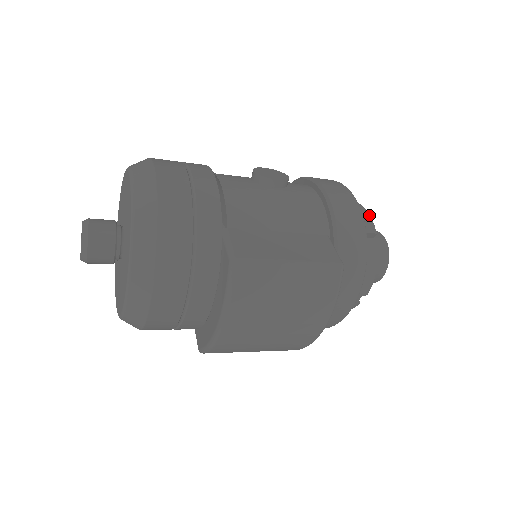
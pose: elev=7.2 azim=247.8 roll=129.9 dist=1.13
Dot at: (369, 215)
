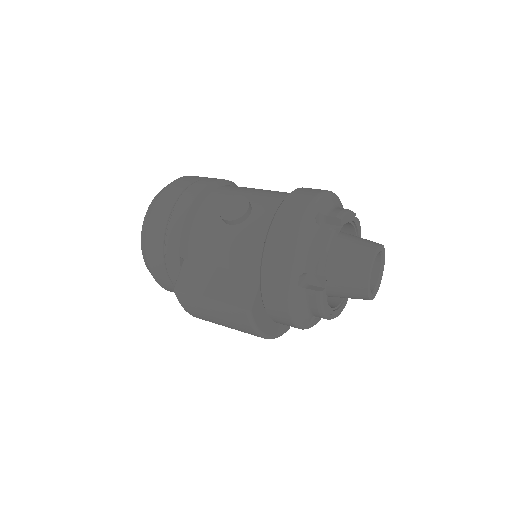
Dot at: (325, 253)
